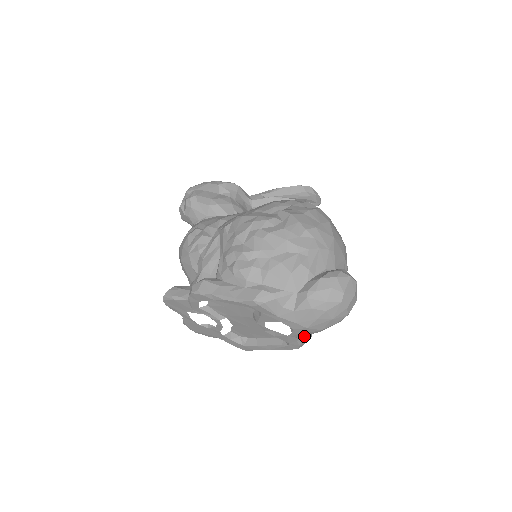
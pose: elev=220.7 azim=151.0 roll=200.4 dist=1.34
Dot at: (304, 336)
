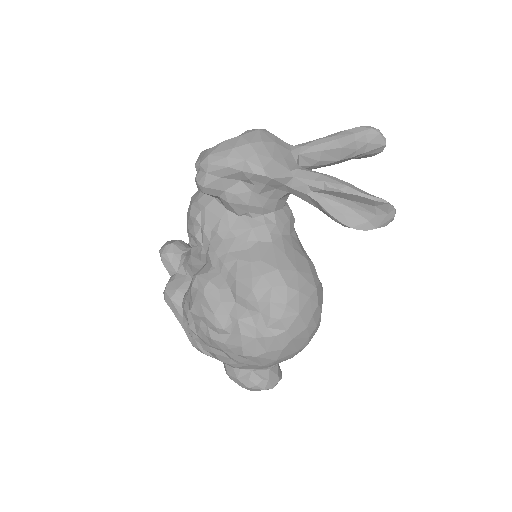
Dot at: occluded
